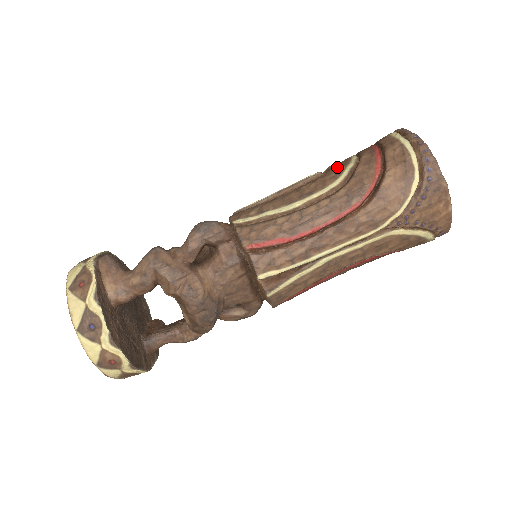
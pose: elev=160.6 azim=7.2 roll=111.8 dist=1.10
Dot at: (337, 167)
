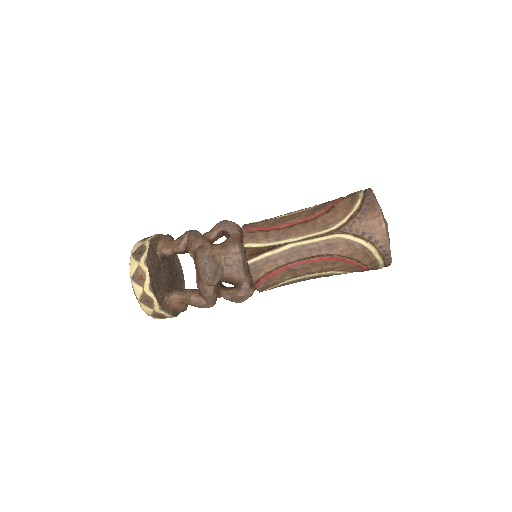
Dot at: occluded
